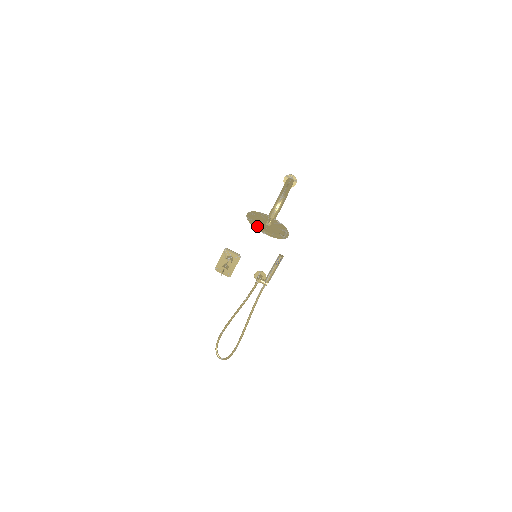
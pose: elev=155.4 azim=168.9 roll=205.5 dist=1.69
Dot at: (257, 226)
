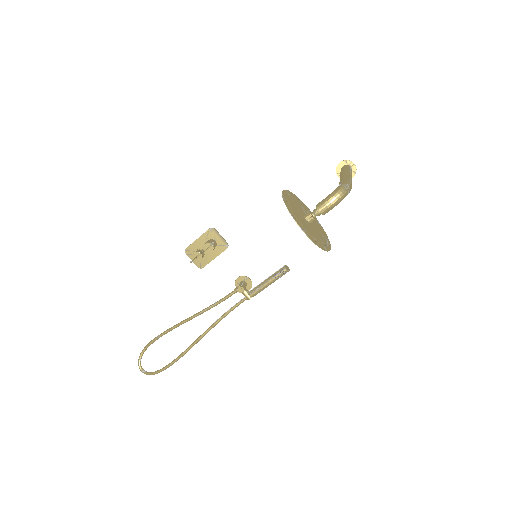
Dot at: (296, 216)
